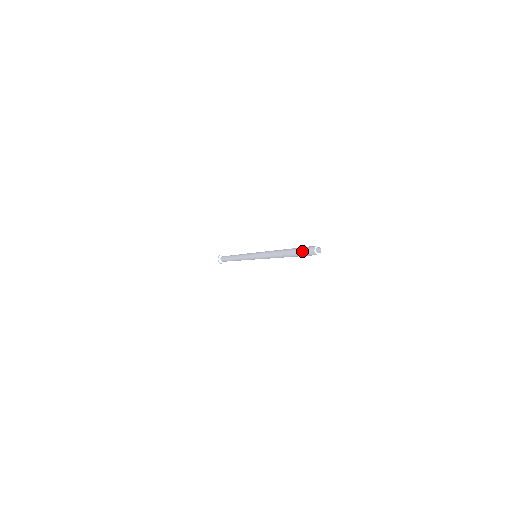
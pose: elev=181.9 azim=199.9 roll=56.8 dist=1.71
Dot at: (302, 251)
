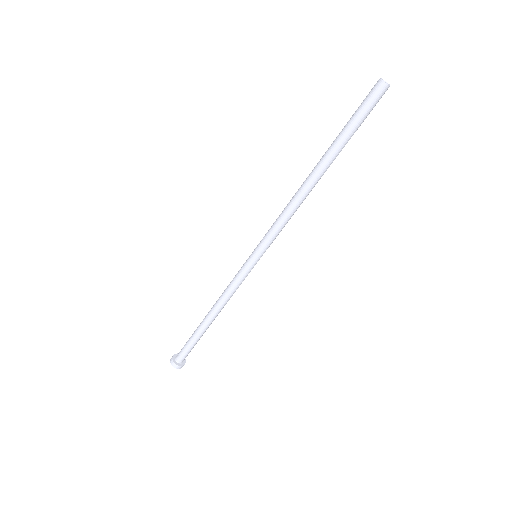
Dot at: (357, 111)
